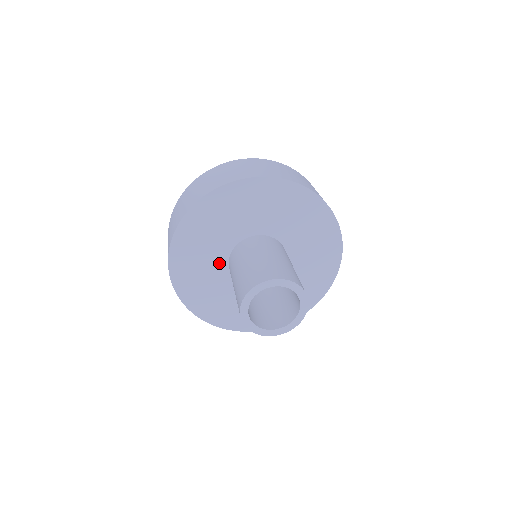
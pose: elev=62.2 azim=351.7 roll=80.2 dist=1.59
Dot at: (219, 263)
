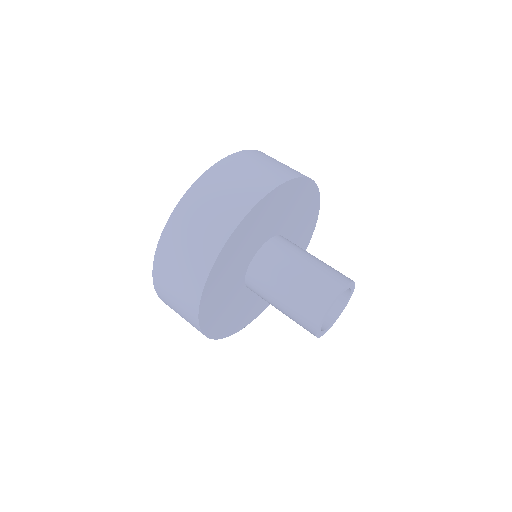
Dot at: (245, 262)
